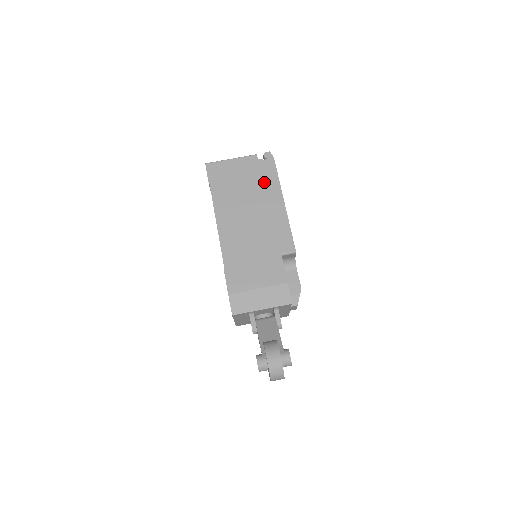
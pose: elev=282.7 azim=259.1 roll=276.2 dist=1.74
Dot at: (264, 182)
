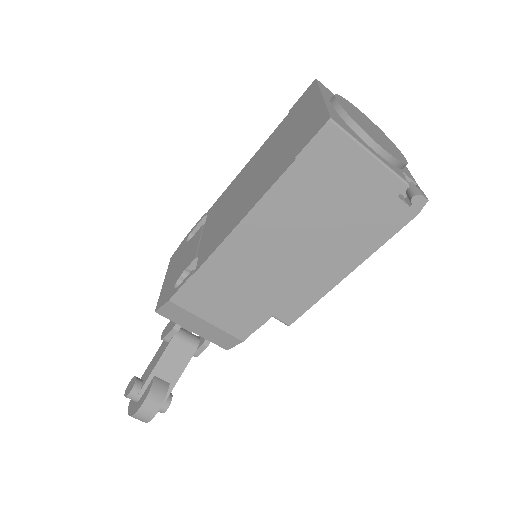
Dot at: (362, 231)
